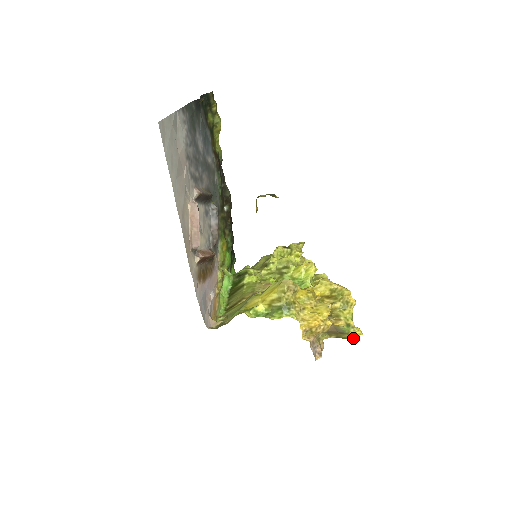
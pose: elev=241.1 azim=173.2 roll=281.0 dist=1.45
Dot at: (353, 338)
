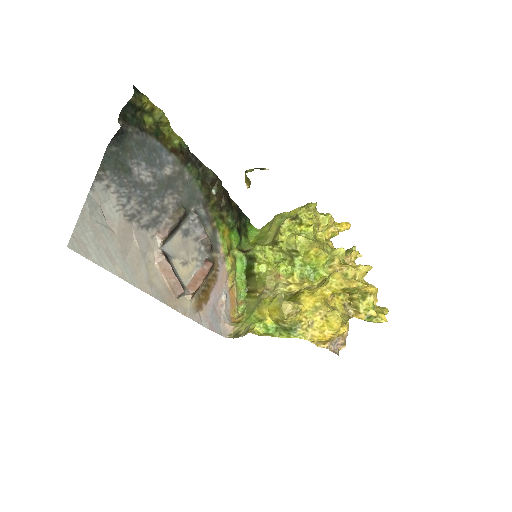
Dot at: occluded
